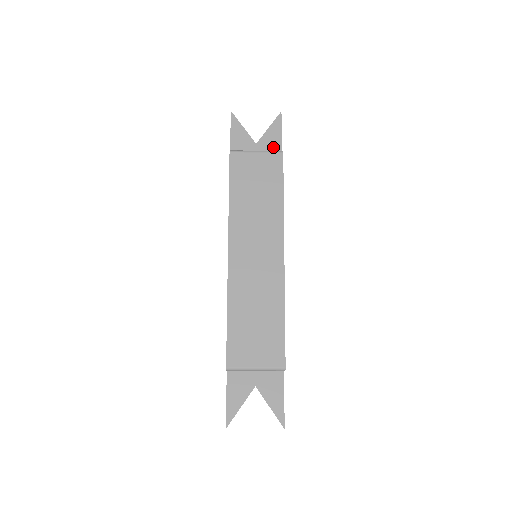
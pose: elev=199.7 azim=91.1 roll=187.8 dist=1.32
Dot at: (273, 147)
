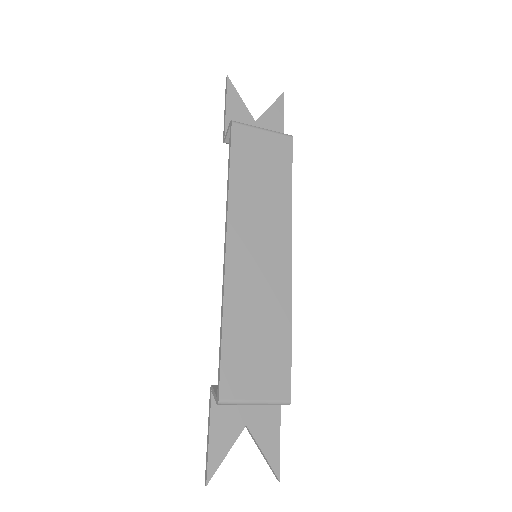
Dot at: (274, 130)
